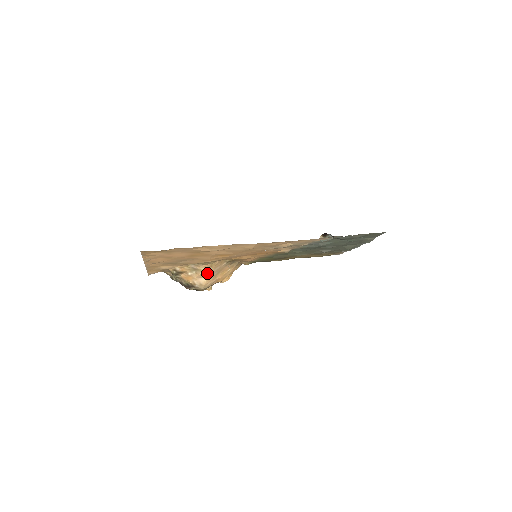
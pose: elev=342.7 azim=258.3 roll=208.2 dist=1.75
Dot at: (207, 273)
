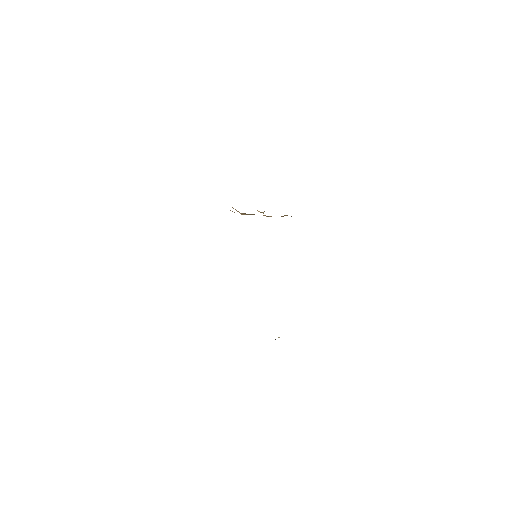
Dot at: occluded
